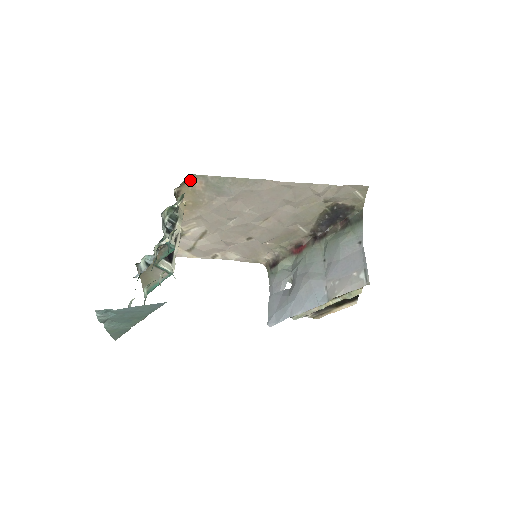
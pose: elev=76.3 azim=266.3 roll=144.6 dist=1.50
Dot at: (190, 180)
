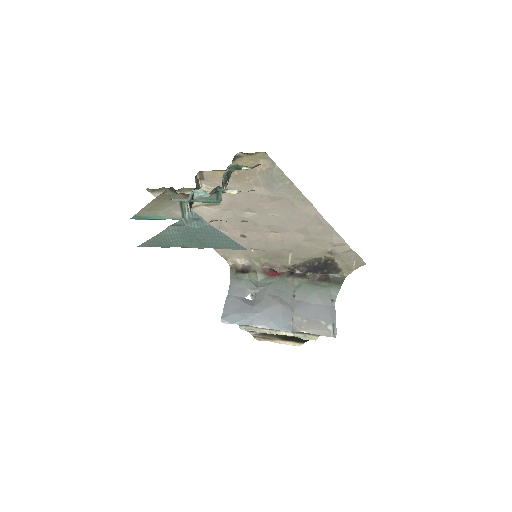
Dot at: (259, 156)
